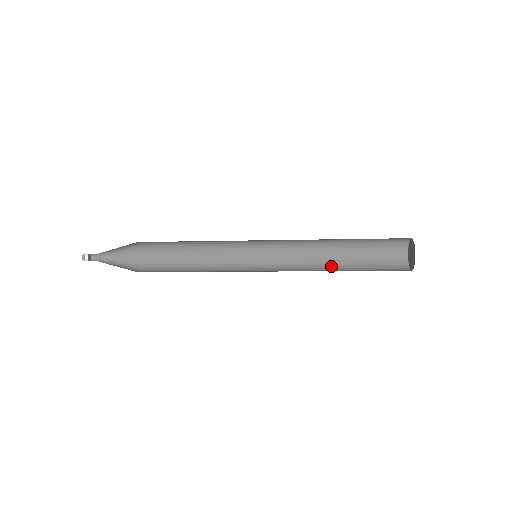
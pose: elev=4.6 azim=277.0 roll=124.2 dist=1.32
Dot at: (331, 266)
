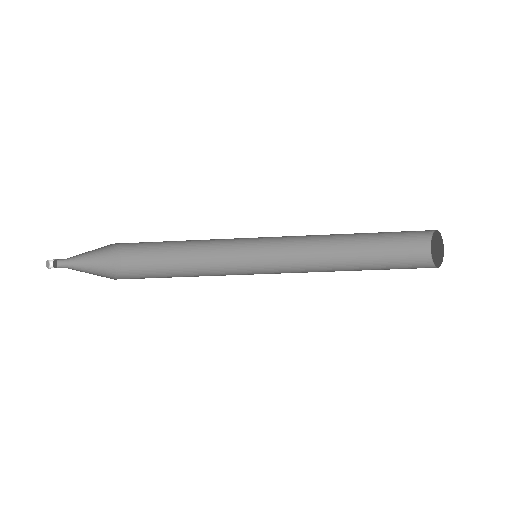
Dot at: occluded
